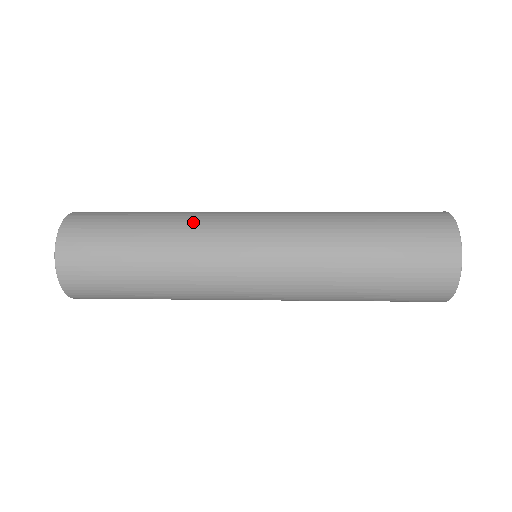
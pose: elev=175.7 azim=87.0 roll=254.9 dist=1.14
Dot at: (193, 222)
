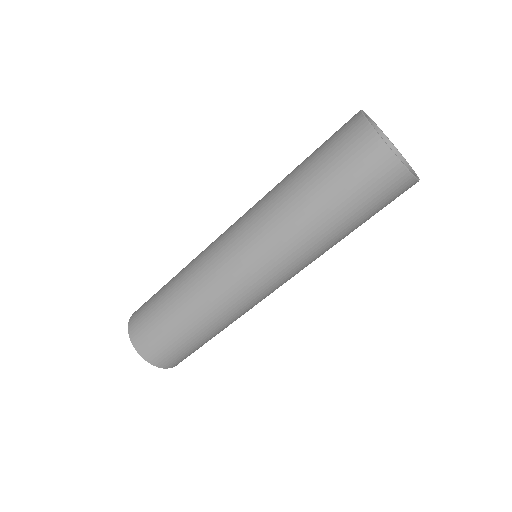
Dot at: occluded
